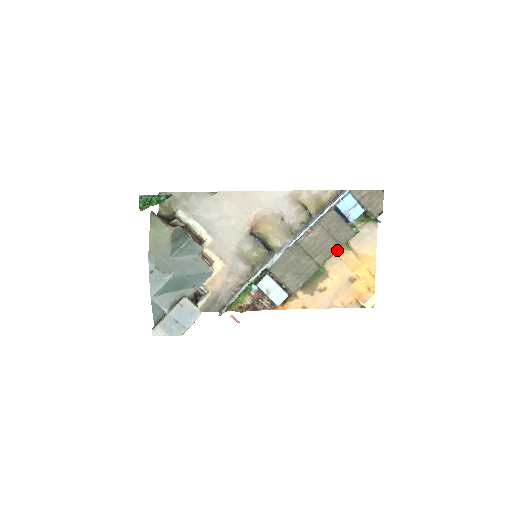
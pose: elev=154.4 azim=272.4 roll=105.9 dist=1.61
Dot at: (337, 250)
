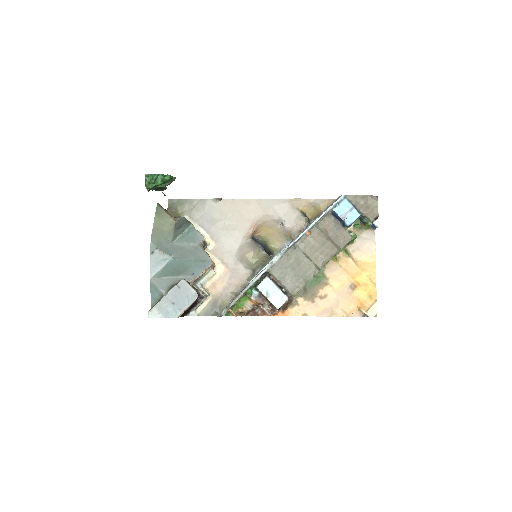
Dot at: (336, 253)
